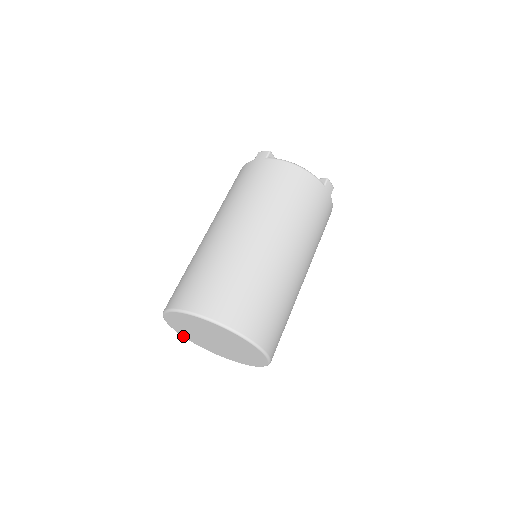
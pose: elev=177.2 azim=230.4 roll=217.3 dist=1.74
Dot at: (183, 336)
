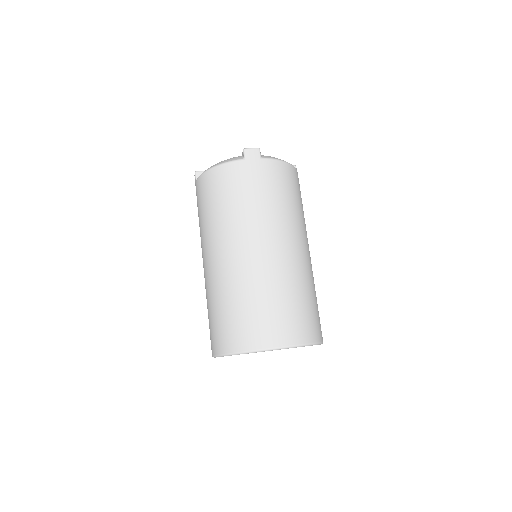
Dot at: occluded
